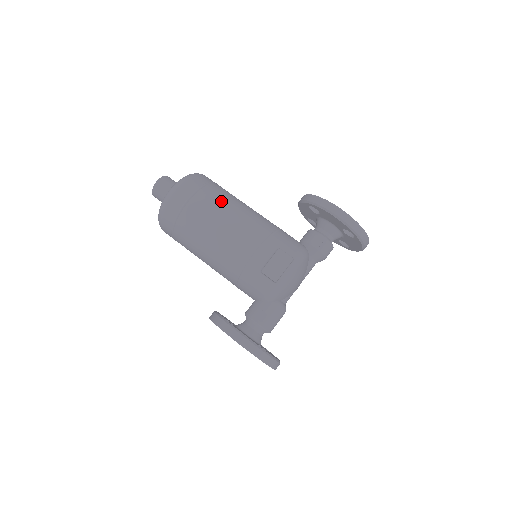
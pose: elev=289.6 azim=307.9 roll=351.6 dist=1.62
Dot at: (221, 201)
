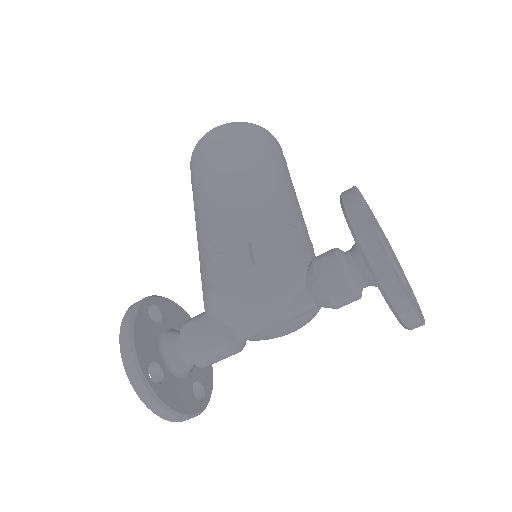
Dot at: (243, 158)
